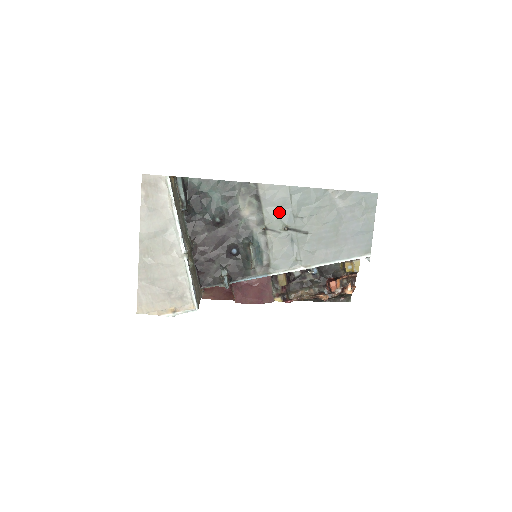
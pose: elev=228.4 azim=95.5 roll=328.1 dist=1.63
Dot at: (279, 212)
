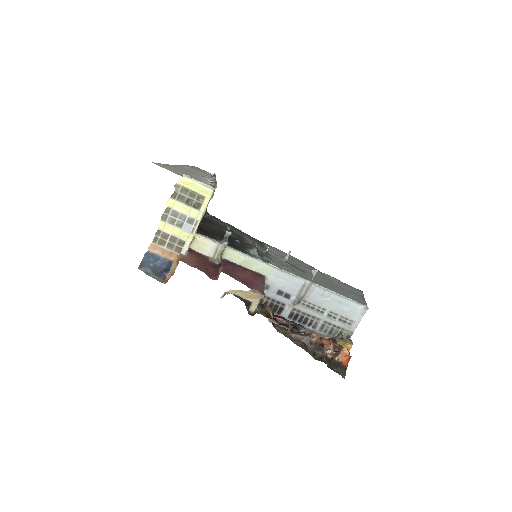
Dot at: (280, 256)
